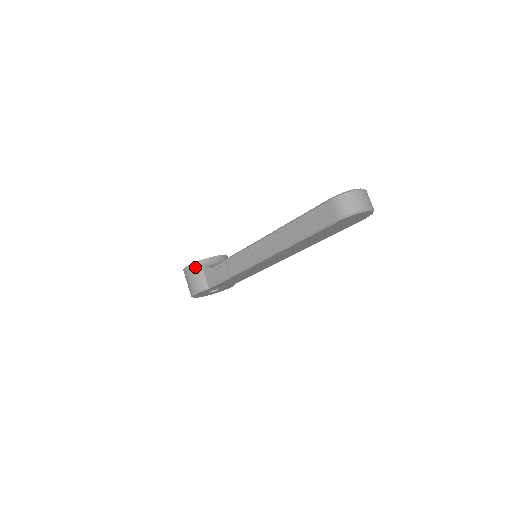
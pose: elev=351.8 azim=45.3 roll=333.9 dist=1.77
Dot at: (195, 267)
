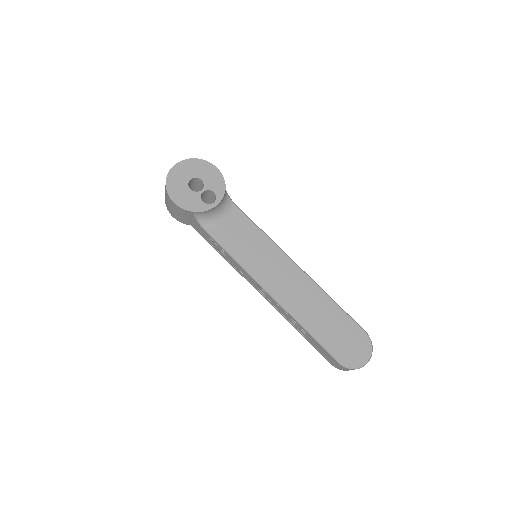
Dot at: (184, 212)
